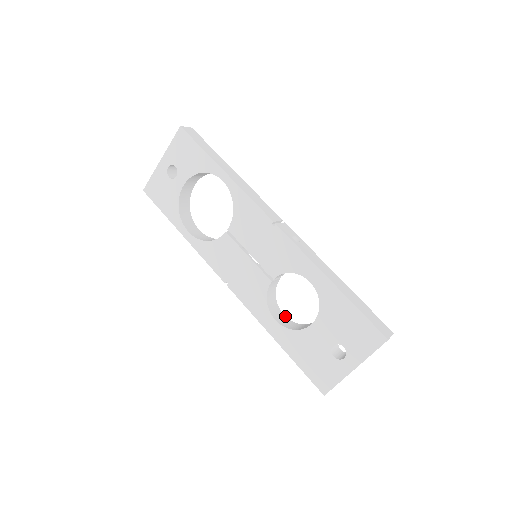
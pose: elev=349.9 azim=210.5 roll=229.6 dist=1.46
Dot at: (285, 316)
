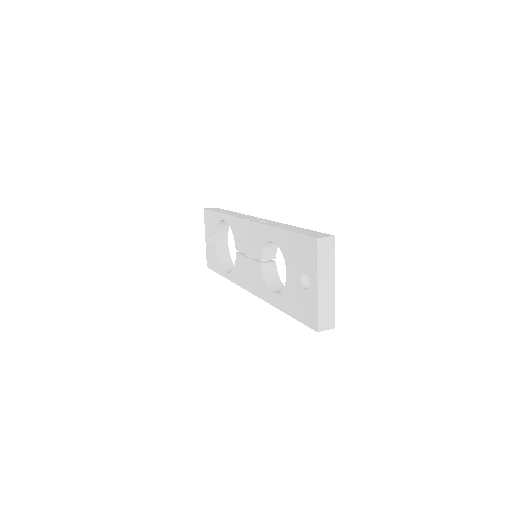
Dot at: occluded
